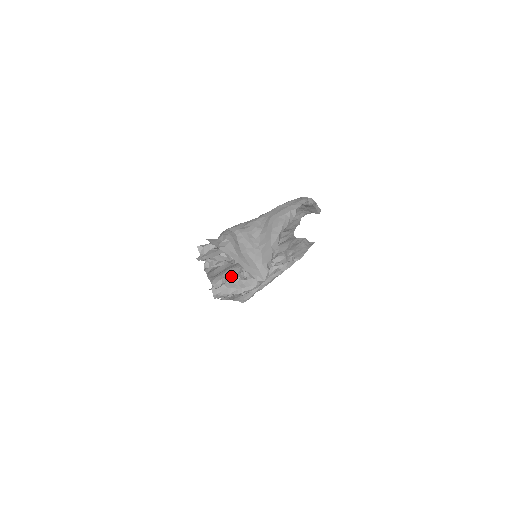
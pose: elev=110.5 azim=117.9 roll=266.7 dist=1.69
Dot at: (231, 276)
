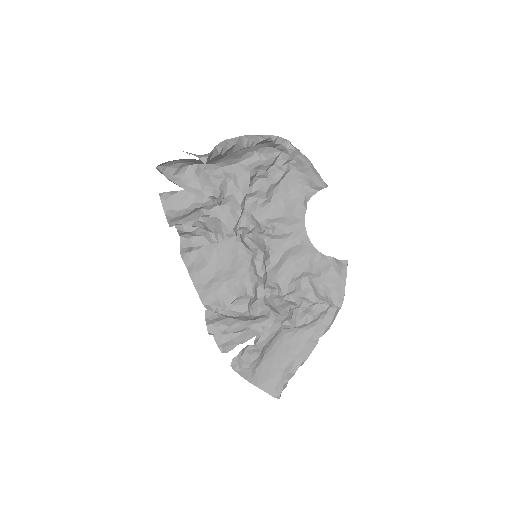
Dot at: (230, 297)
